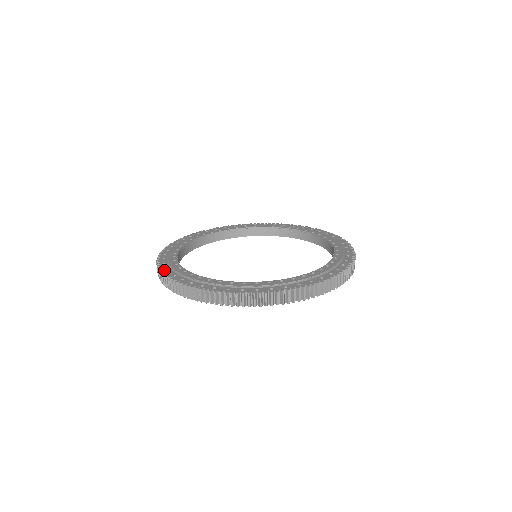
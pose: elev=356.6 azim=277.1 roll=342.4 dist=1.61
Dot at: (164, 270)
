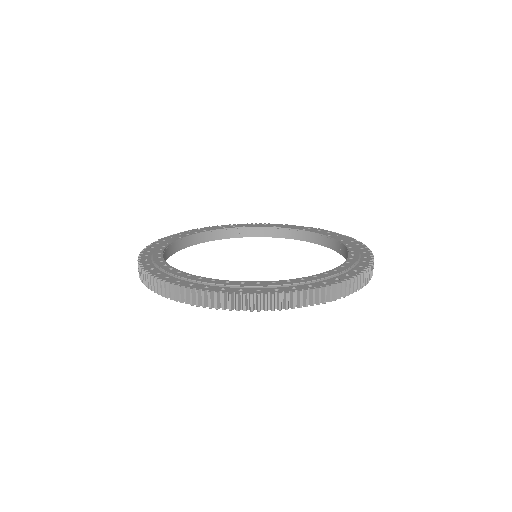
Dot at: (159, 276)
